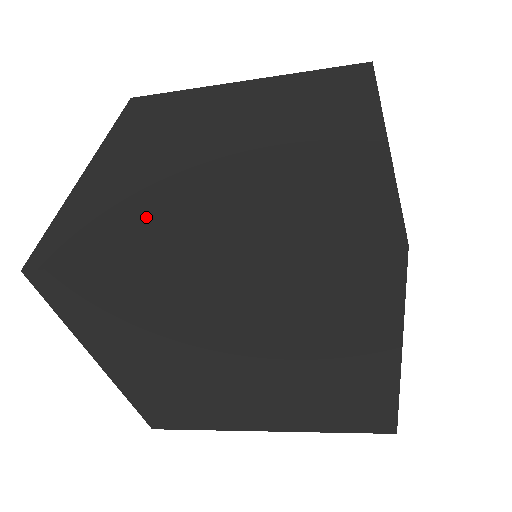
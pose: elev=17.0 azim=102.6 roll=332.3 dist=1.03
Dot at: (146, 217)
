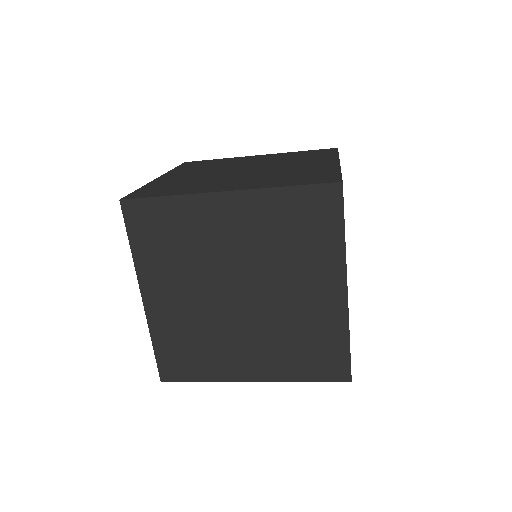
Dot at: (196, 185)
